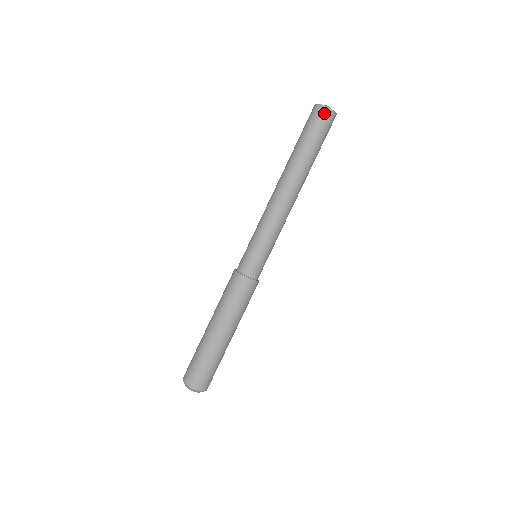
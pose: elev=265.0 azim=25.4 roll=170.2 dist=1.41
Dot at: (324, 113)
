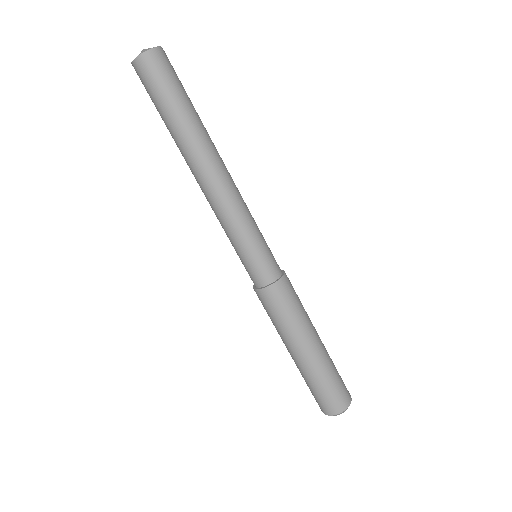
Dot at: (150, 62)
